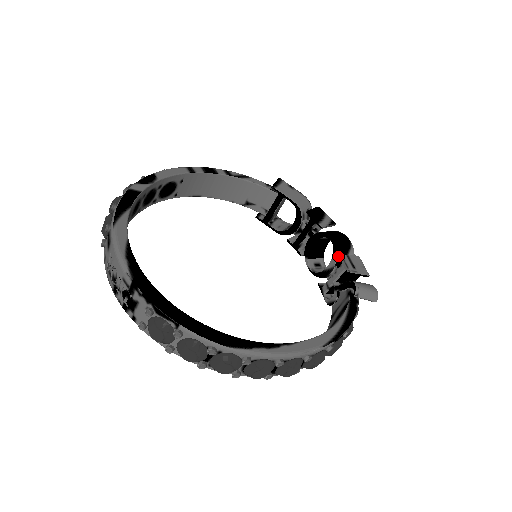
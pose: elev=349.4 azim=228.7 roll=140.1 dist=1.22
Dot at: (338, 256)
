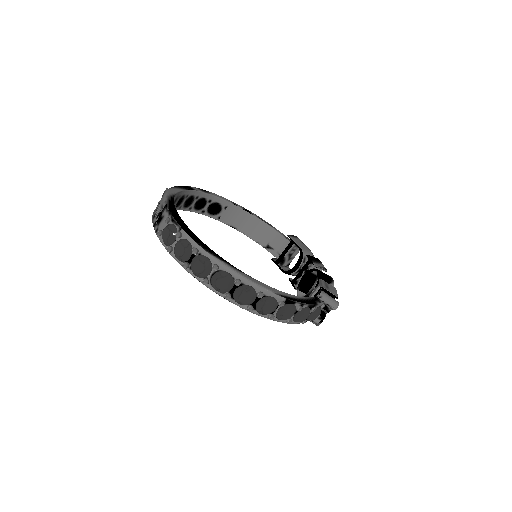
Dot at: occluded
